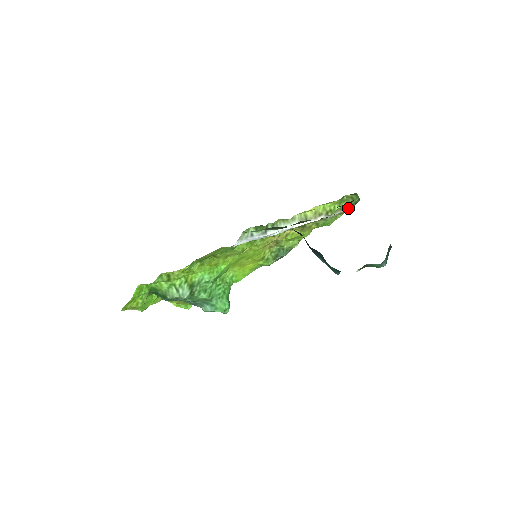
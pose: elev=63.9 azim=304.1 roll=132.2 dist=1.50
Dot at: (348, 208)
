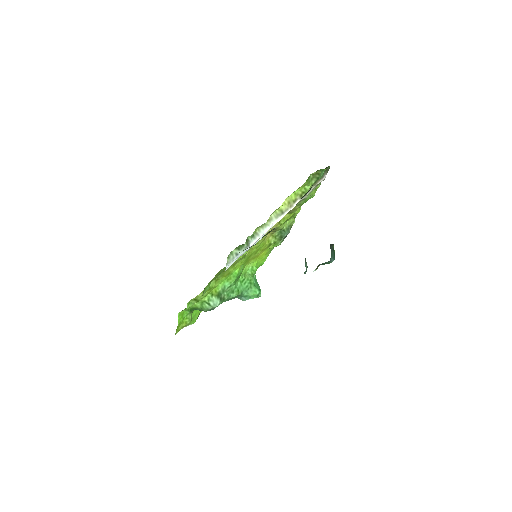
Dot at: (321, 179)
